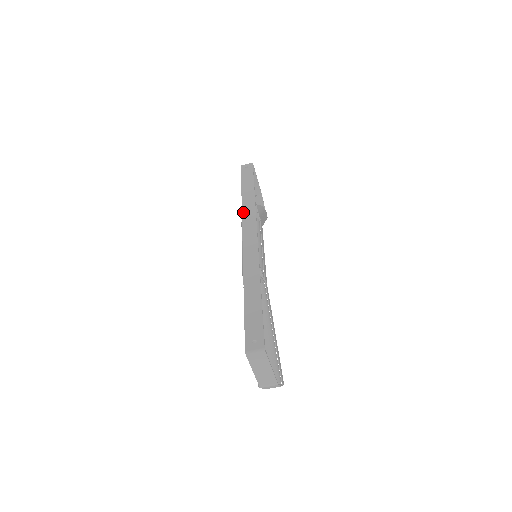
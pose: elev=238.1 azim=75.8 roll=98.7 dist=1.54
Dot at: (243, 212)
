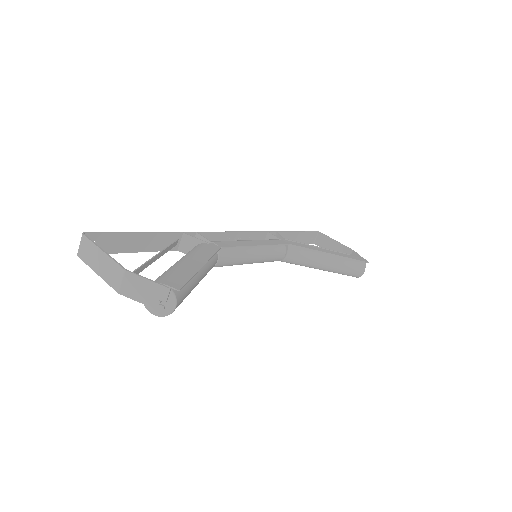
Dot at: occluded
